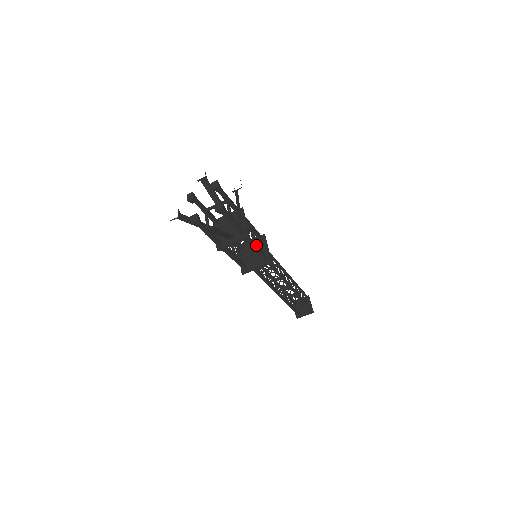
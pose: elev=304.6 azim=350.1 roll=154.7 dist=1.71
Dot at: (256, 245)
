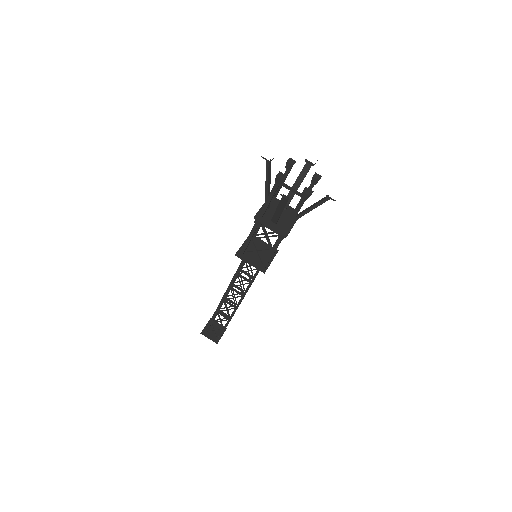
Dot at: occluded
